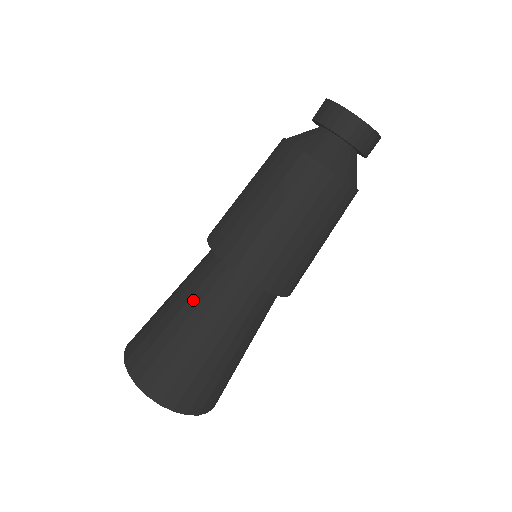
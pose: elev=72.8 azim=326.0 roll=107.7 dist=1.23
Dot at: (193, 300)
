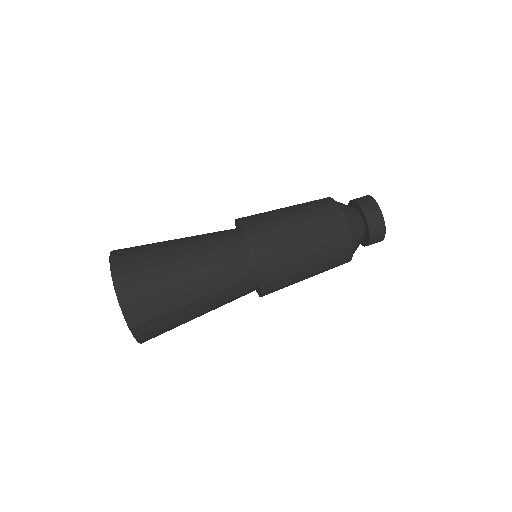
Dot at: (199, 242)
